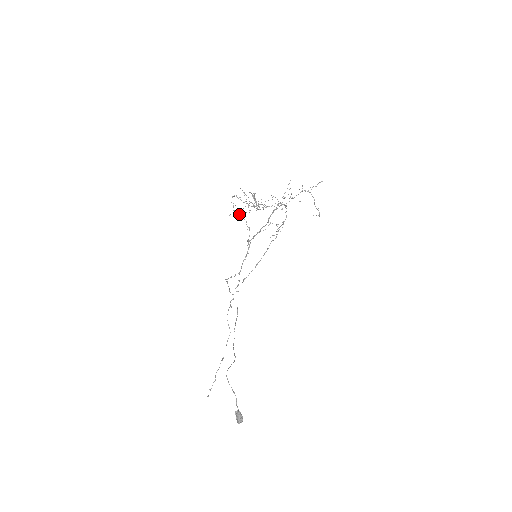
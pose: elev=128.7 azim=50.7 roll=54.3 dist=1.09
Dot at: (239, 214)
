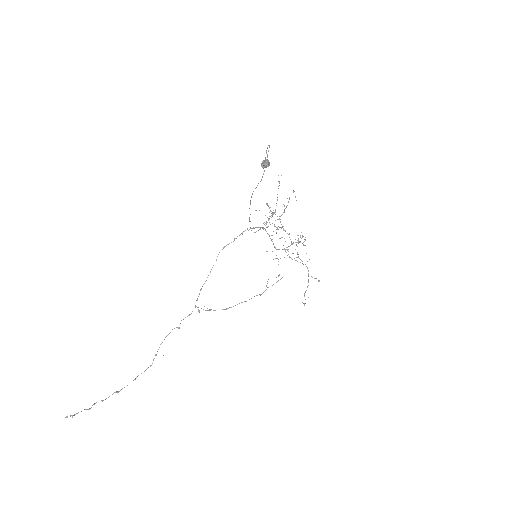
Dot at: occluded
